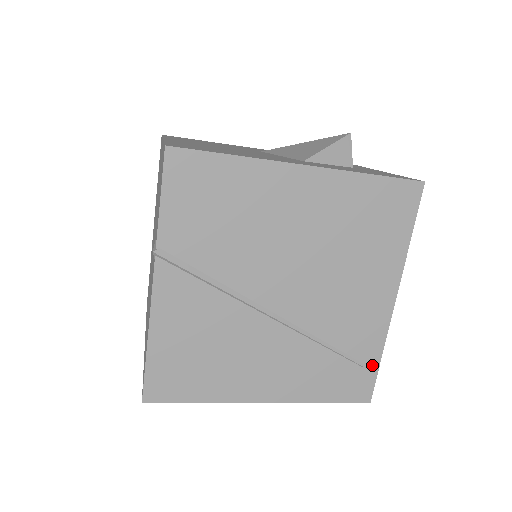
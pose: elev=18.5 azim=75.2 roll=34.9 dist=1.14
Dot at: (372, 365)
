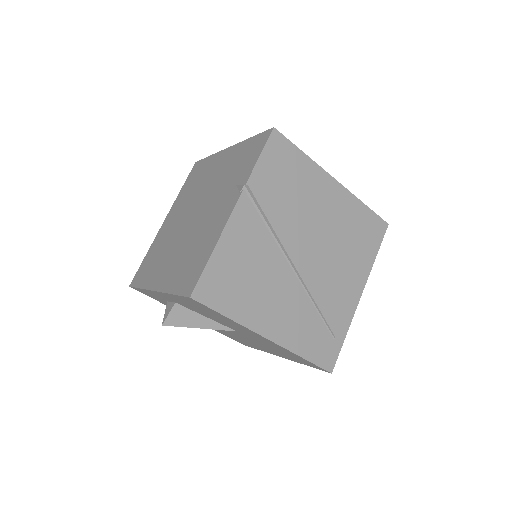
Dot at: (339, 340)
